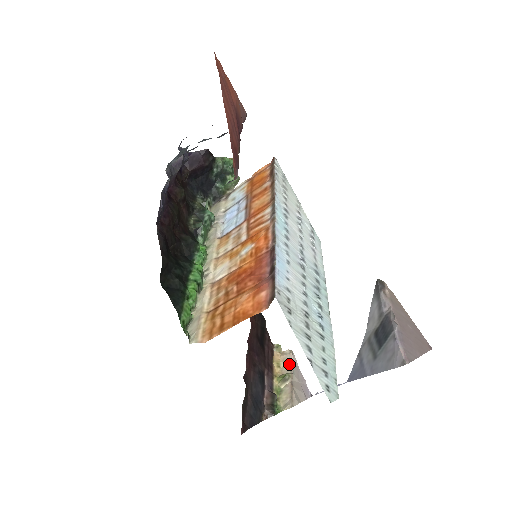
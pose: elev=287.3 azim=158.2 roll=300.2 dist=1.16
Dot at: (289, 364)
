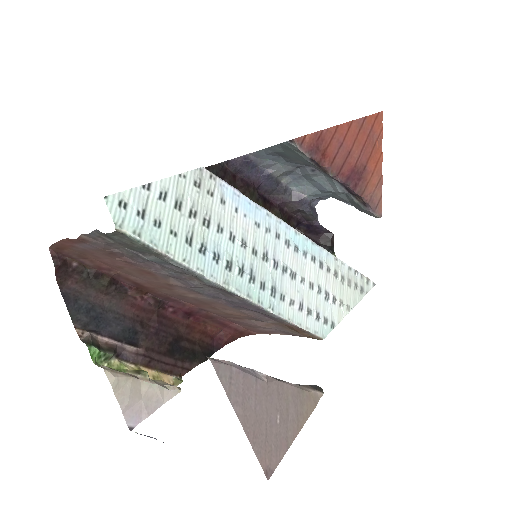
Dot at: (162, 383)
